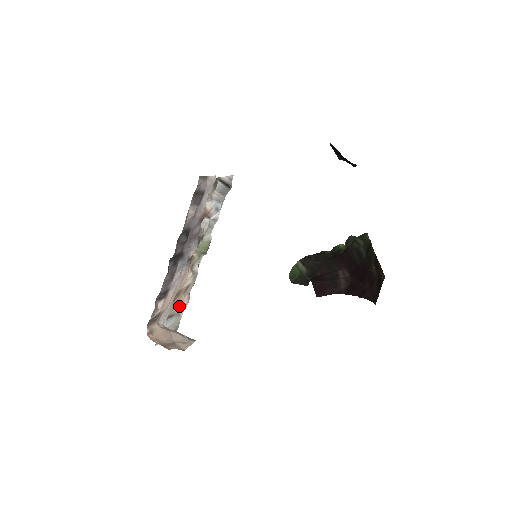
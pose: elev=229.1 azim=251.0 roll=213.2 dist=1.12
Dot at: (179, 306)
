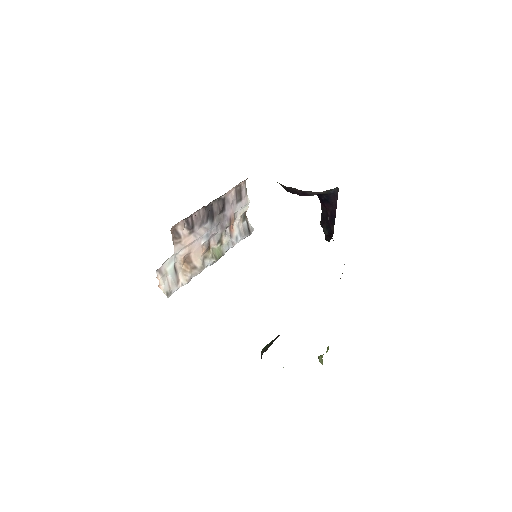
Dot at: (183, 273)
